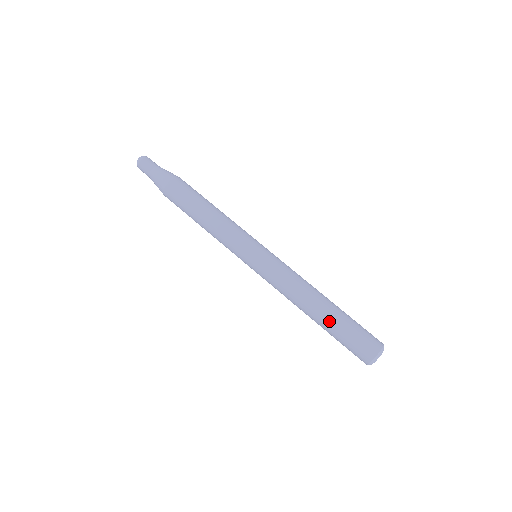
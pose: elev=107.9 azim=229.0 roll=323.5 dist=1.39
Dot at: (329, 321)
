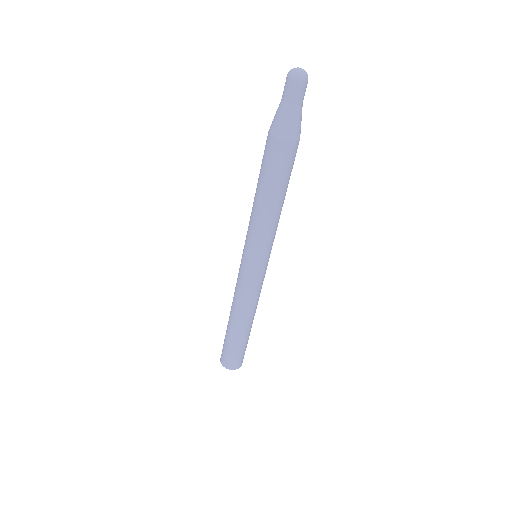
Dot at: (230, 333)
